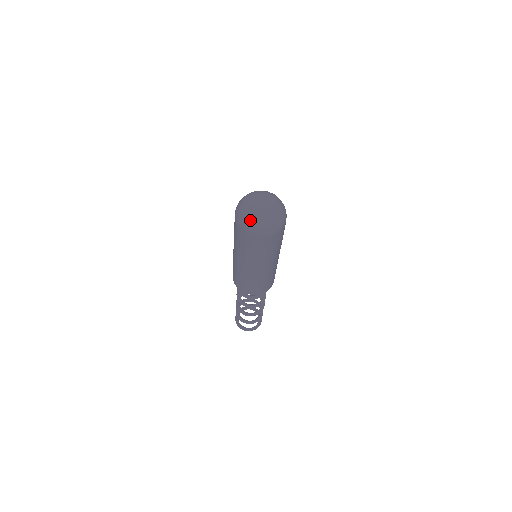
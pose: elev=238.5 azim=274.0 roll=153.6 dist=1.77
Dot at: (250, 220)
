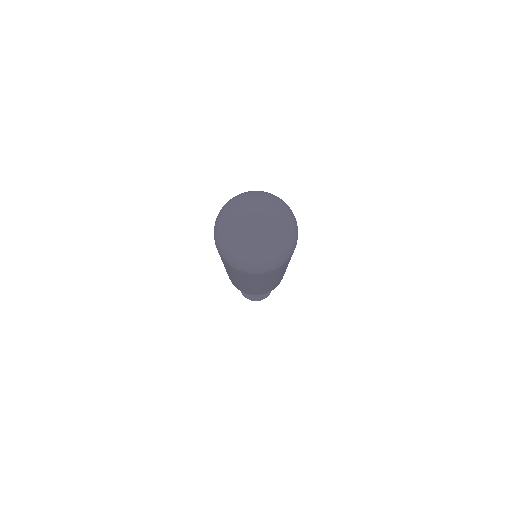
Dot at: (237, 255)
